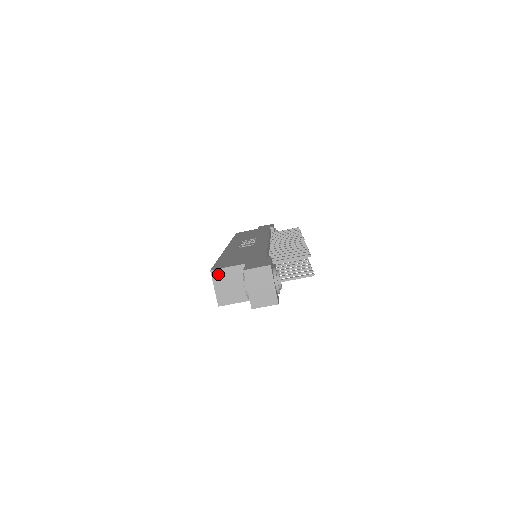
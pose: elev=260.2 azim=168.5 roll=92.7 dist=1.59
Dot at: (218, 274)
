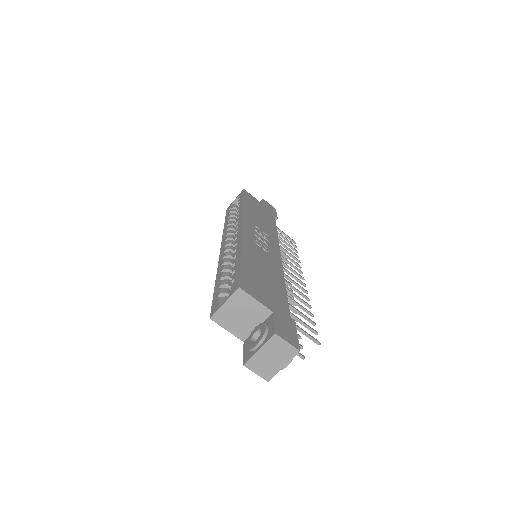
Dot at: (242, 296)
